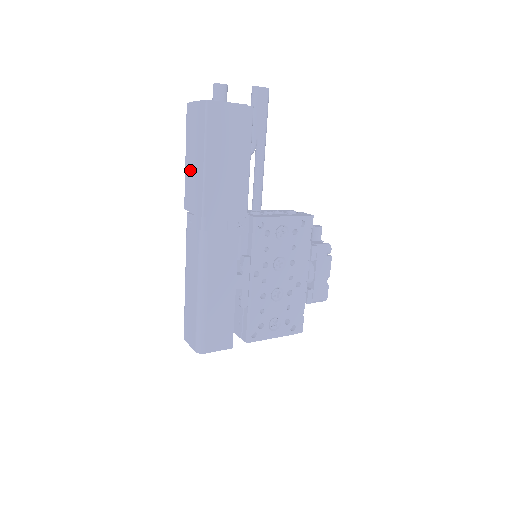
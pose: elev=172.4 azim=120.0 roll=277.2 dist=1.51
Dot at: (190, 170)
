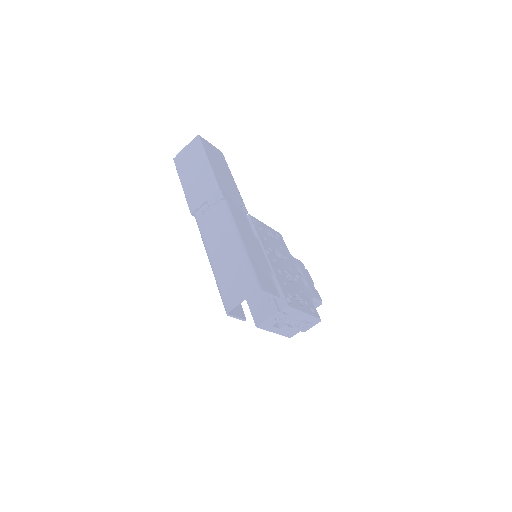
Dot at: (191, 183)
